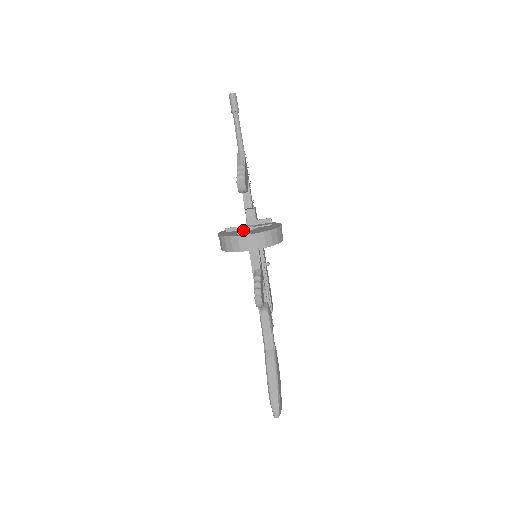
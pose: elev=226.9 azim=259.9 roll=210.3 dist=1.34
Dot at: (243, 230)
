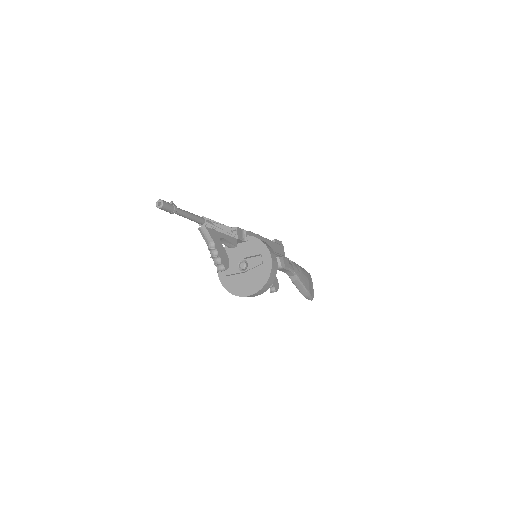
Dot at: (239, 271)
